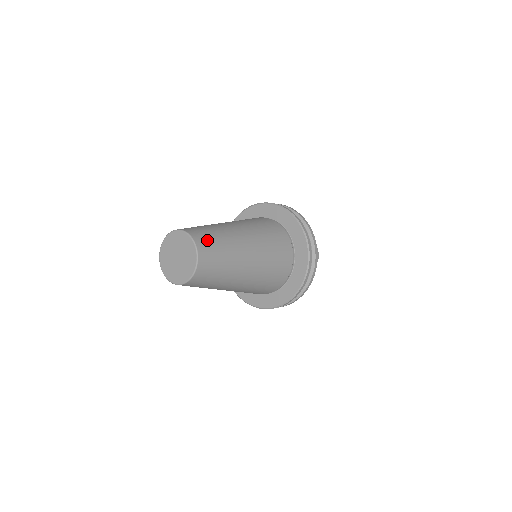
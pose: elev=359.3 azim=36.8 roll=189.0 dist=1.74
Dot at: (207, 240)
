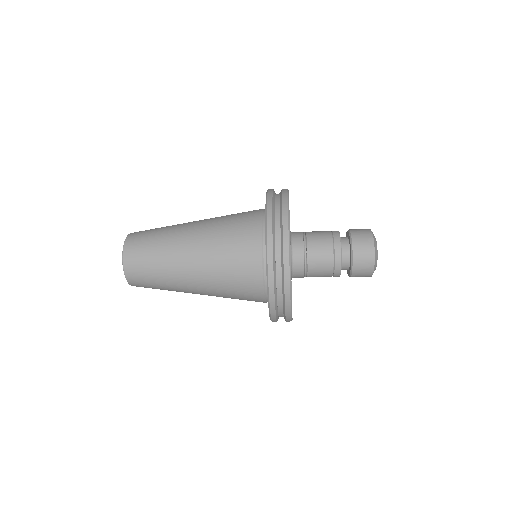
Dot at: (138, 247)
